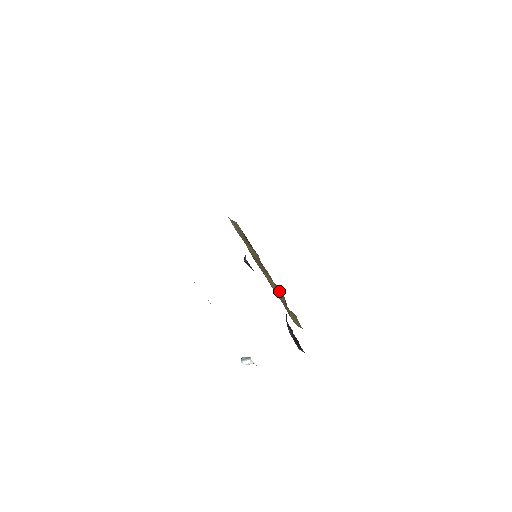
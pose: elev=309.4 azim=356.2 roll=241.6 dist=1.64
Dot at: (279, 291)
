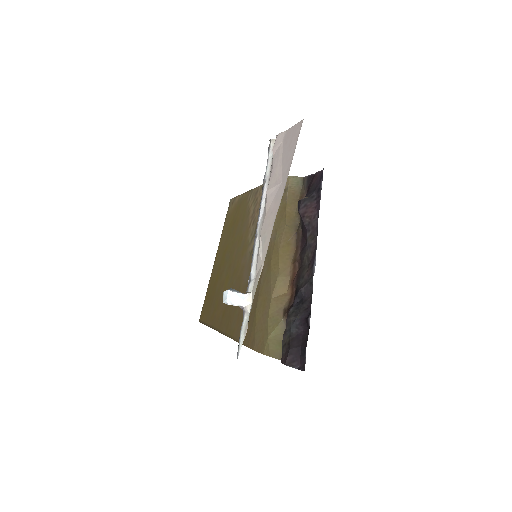
Dot at: (287, 285)
